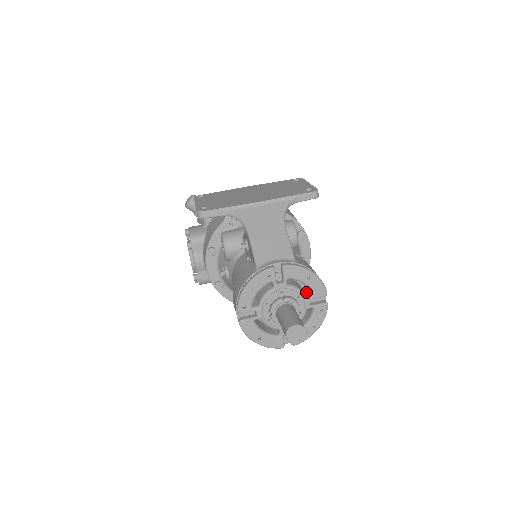
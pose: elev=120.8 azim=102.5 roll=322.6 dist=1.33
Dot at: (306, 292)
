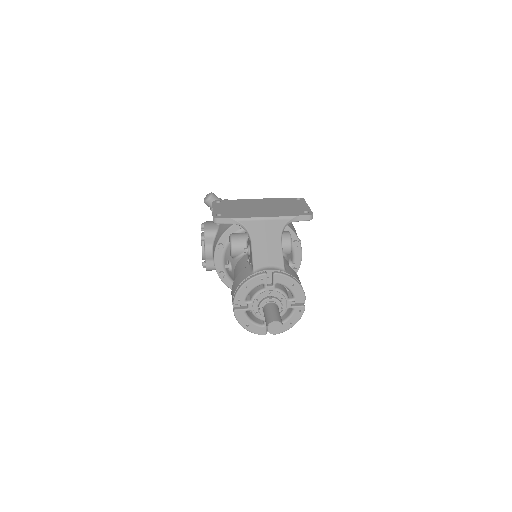
Dot at: (290, 295)
